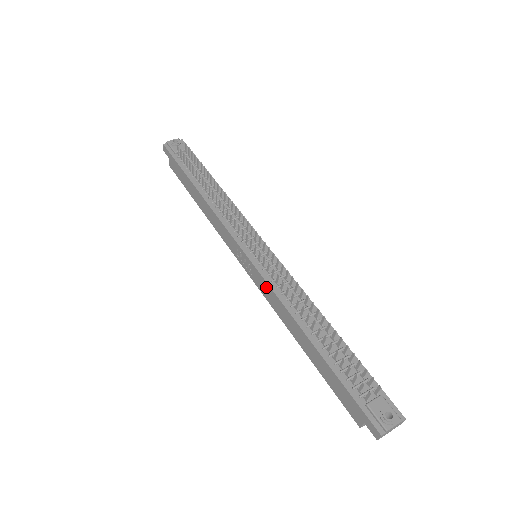
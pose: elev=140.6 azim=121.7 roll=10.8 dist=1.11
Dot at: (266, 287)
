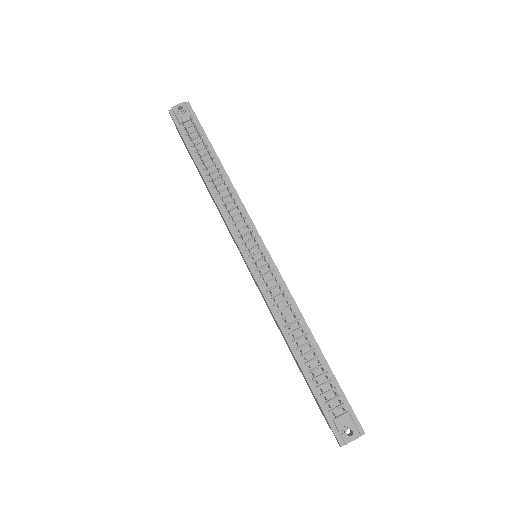
Dot at: (262, 294)
